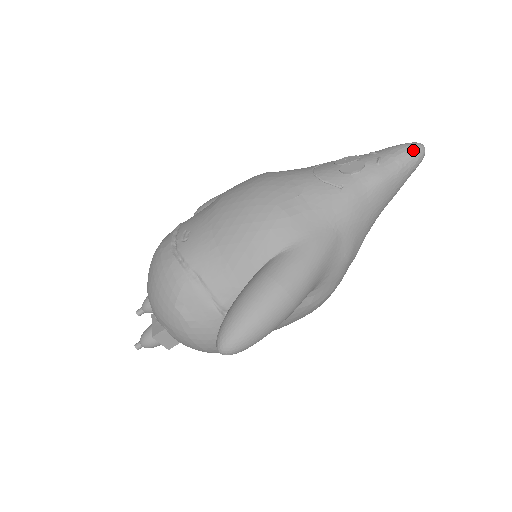
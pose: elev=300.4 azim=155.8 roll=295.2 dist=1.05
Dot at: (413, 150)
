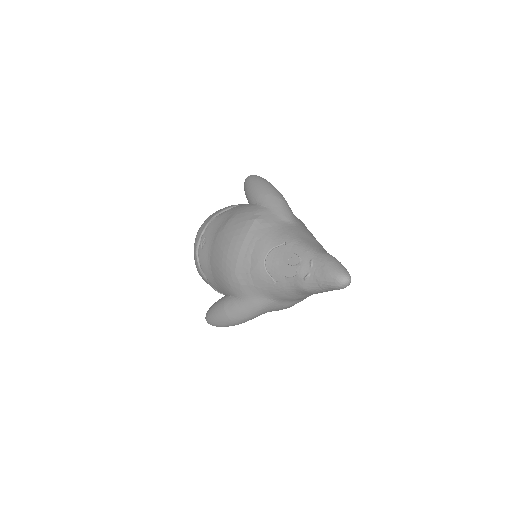
Dot at: (333, 284)
